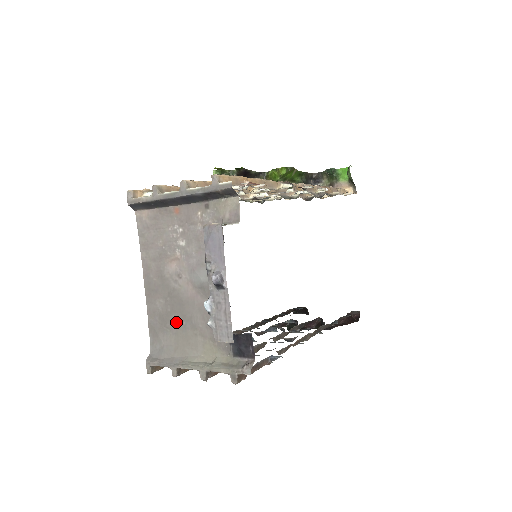
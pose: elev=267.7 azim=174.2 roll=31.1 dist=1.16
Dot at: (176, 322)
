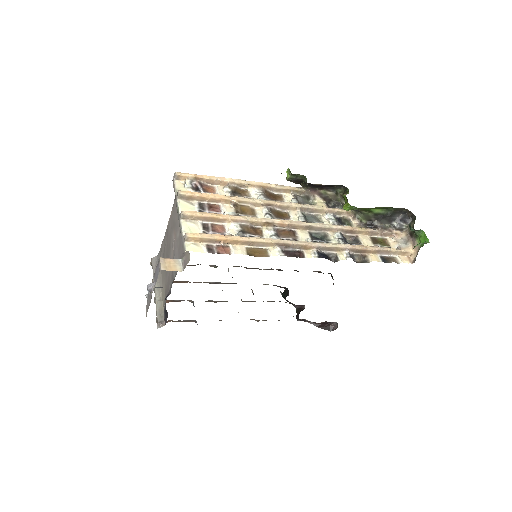
Dot at: occluded
